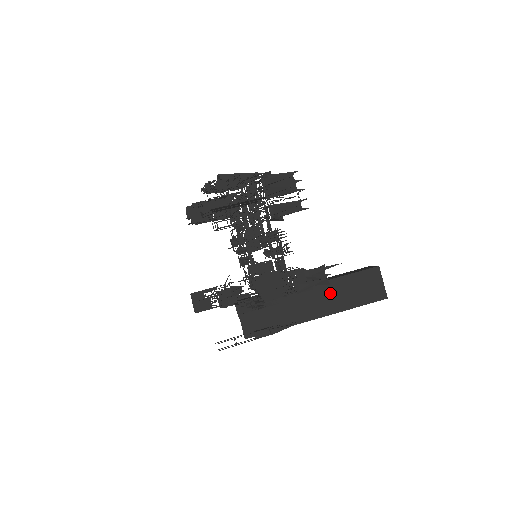
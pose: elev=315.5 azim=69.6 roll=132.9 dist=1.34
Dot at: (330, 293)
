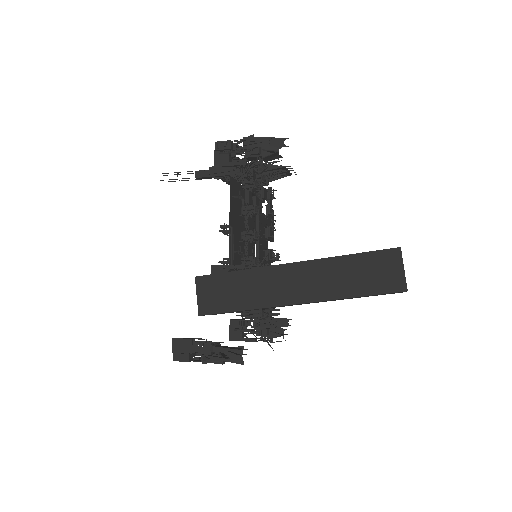
Dot at: occluded
